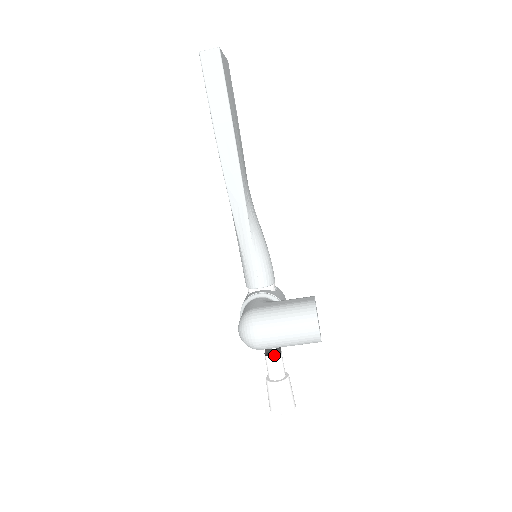
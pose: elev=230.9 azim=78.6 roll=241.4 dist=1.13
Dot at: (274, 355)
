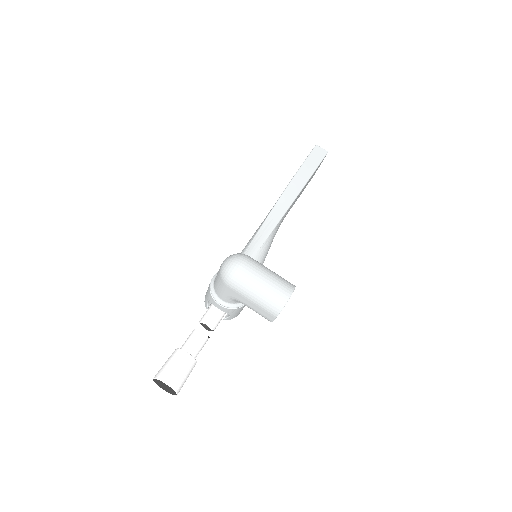
Dot at: (204, 332)
